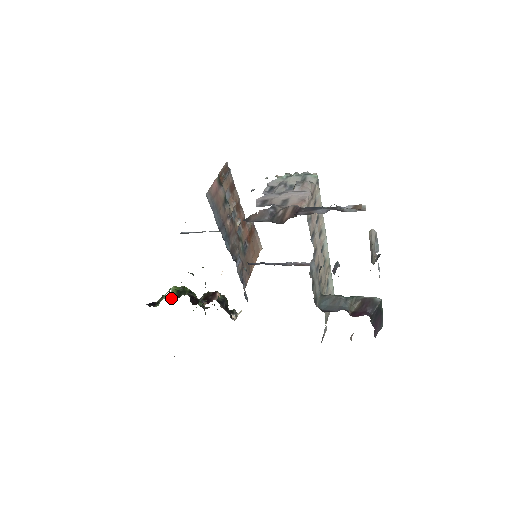
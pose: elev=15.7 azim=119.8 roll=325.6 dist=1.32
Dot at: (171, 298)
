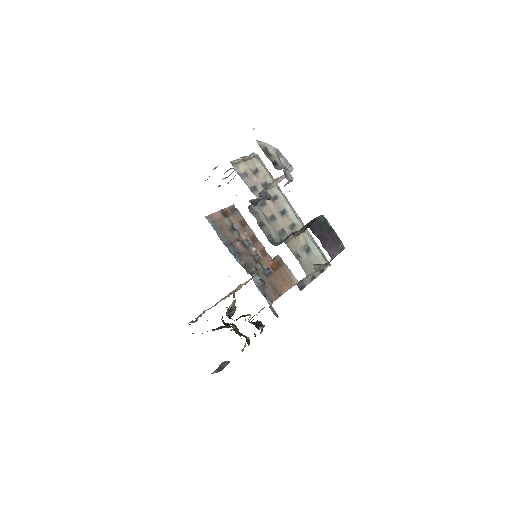
Dot at: (213, 330)
